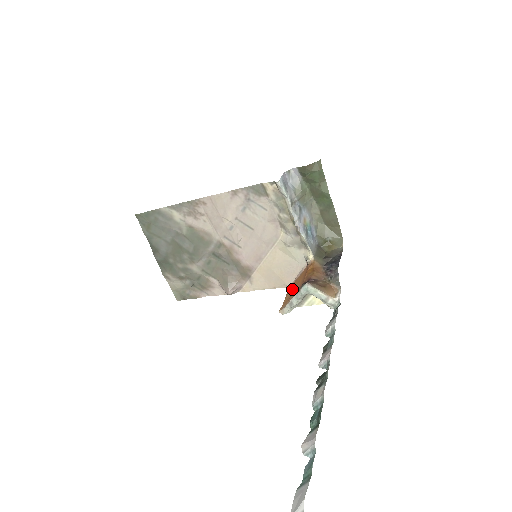
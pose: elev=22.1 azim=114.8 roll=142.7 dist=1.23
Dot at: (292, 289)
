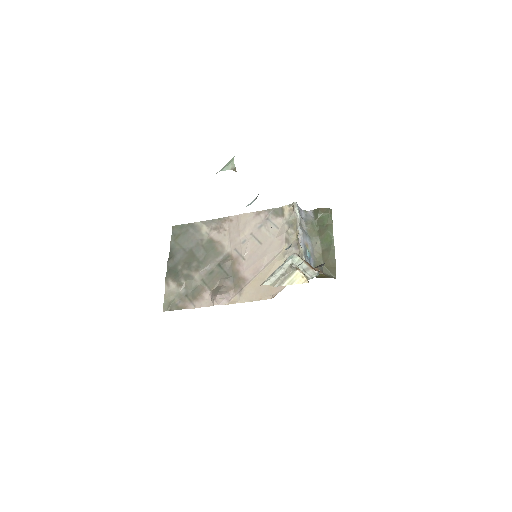
Dot at: occluded
